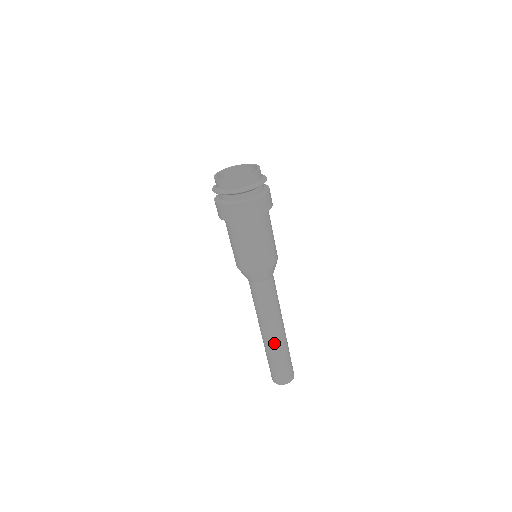
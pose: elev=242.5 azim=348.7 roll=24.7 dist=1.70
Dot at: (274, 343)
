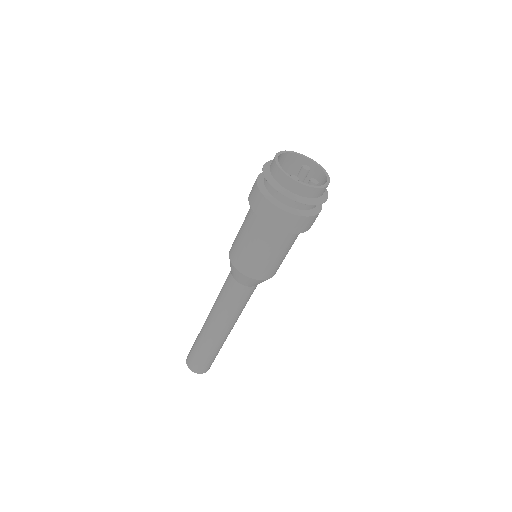
Dot at: (224, 339)
